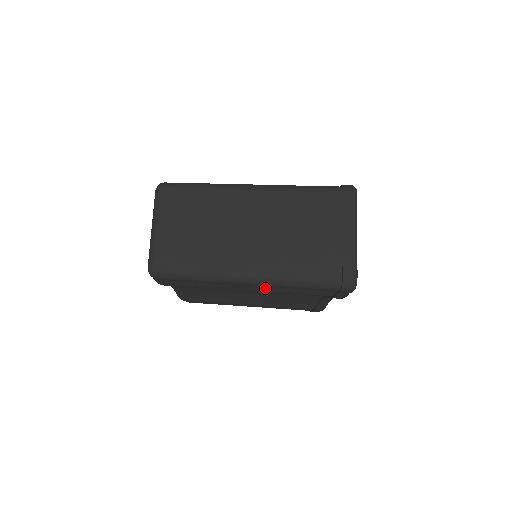
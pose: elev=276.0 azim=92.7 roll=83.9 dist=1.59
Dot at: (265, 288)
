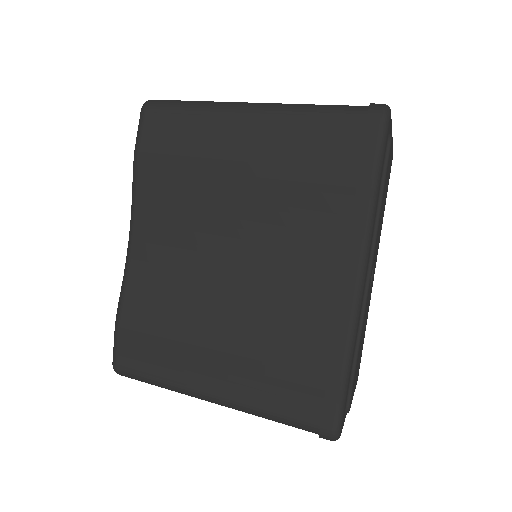
Dot at: (265, 142)
